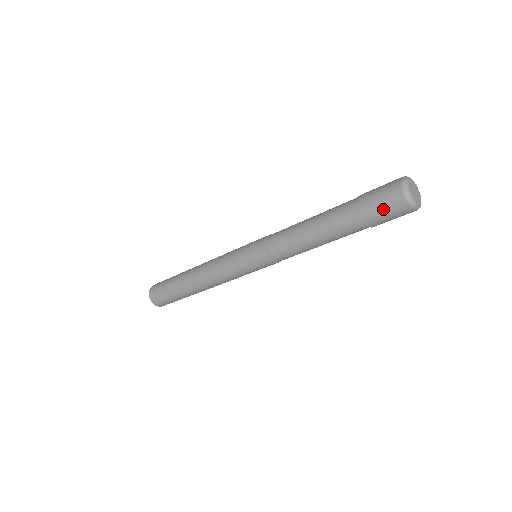
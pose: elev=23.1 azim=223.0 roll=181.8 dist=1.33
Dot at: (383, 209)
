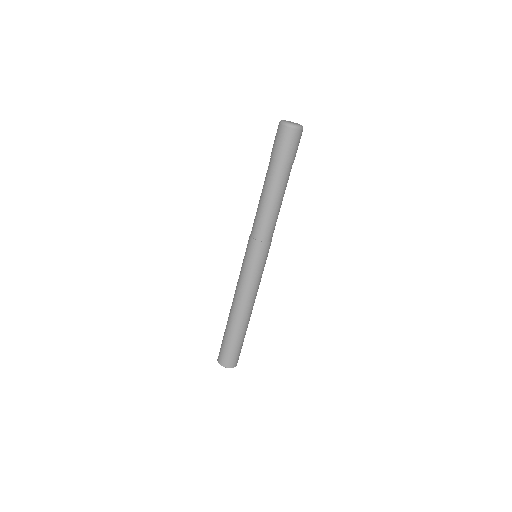
Dot at: (279, 142)
